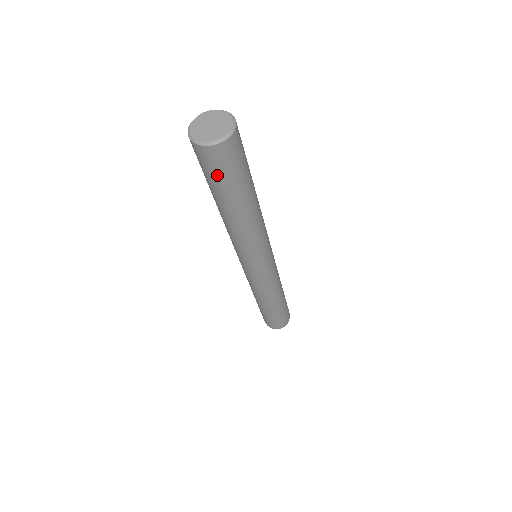
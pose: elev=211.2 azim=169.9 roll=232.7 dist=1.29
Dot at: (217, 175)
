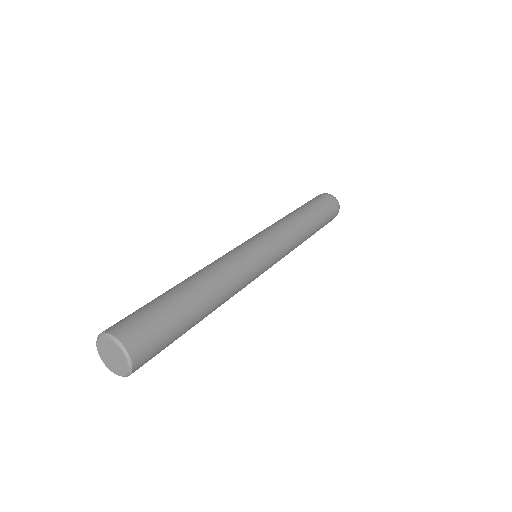
Dot at: occluded
